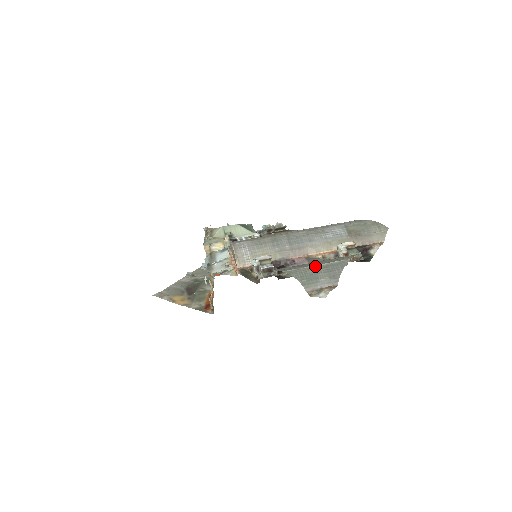
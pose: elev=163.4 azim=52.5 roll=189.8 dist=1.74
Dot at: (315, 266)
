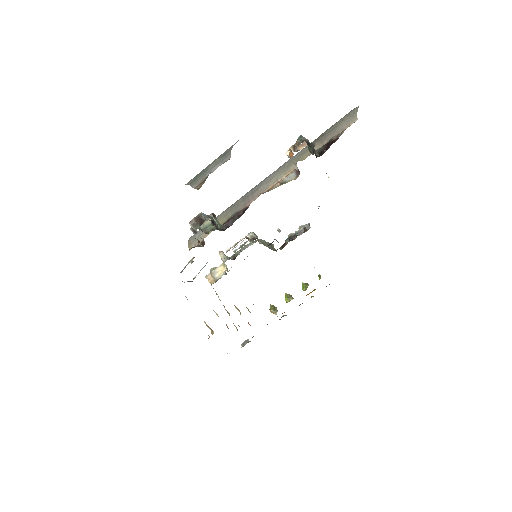
Dot at: occluded
